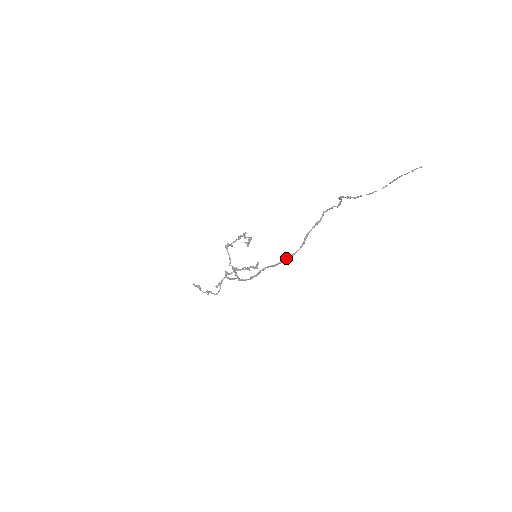
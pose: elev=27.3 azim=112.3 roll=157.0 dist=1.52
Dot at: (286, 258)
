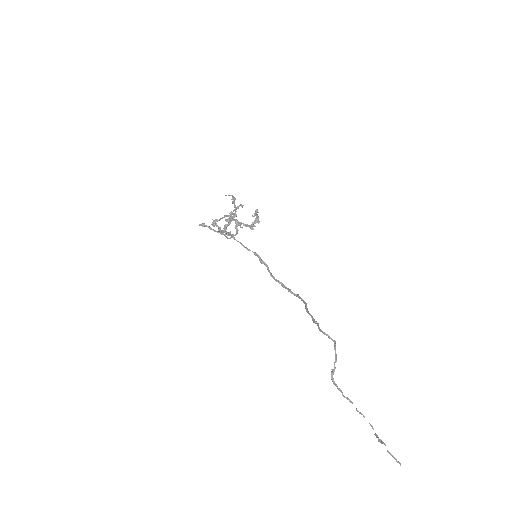
Dot at: (292, 293)
